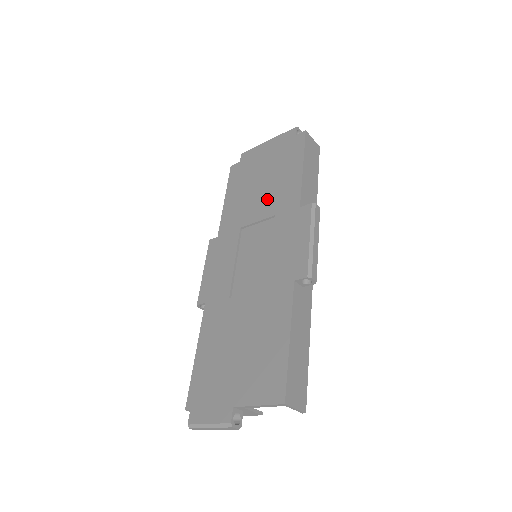
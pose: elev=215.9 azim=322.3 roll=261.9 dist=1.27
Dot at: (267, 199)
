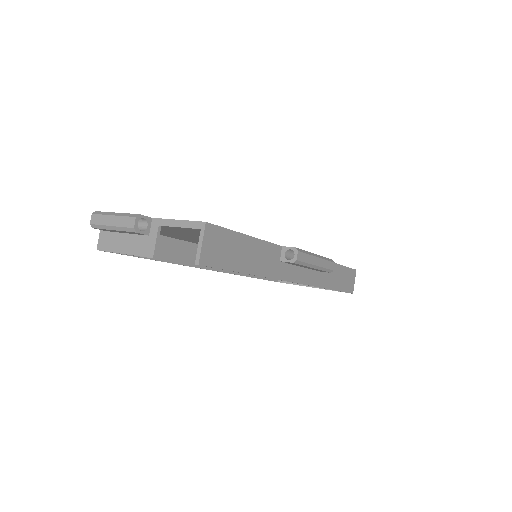
Dot at: occluded
